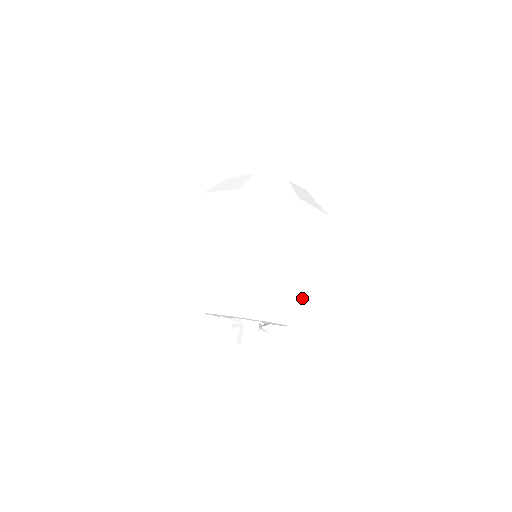
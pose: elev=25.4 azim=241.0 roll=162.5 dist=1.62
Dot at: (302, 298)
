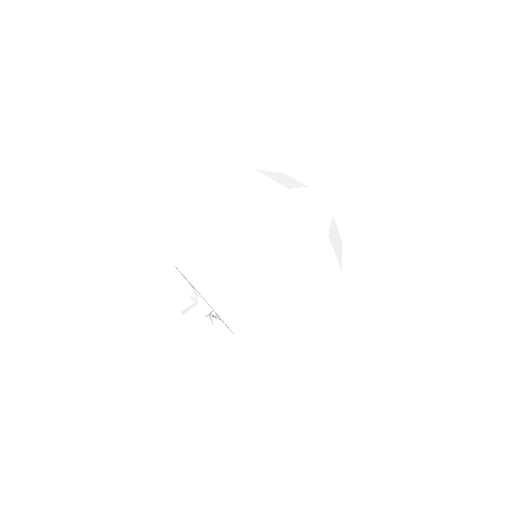
Dot at: (263, 320)
